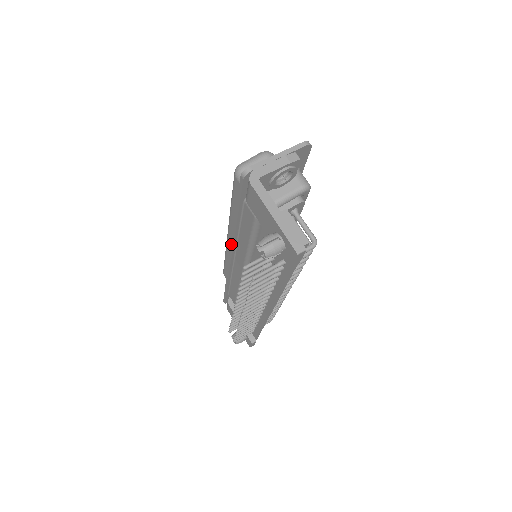
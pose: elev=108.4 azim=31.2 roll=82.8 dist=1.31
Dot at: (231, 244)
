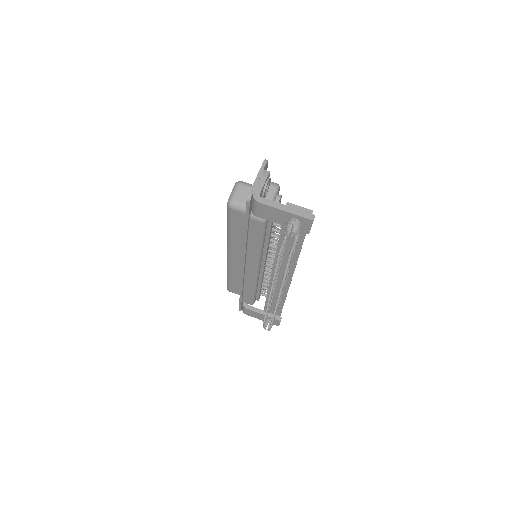
Dot at: (243, 256)
